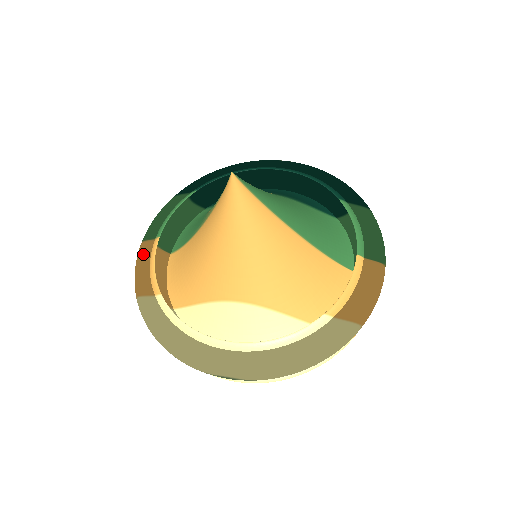
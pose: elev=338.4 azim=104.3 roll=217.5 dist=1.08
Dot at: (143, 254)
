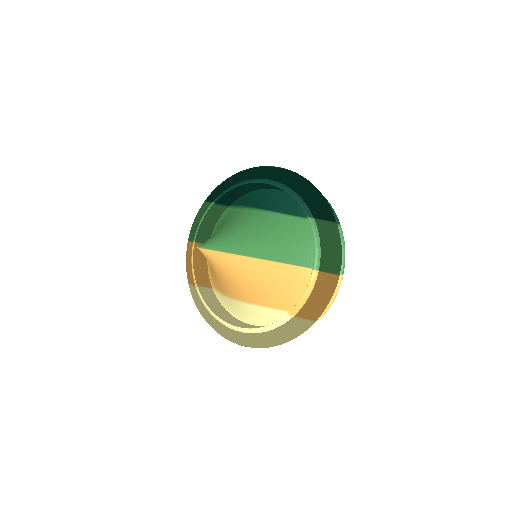
Dot at: (188, 252)
